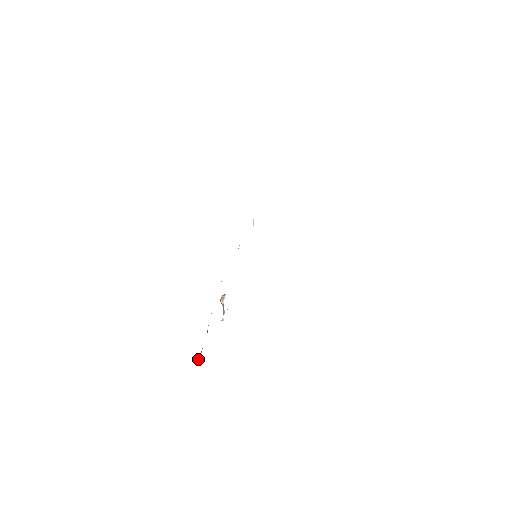
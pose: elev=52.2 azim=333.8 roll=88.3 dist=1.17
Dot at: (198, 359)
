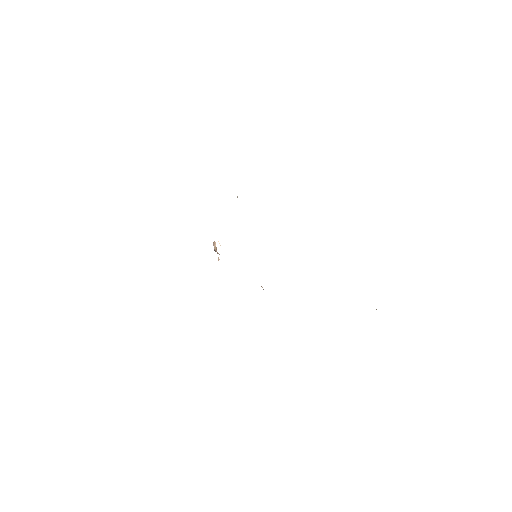
Dot at: occluded
